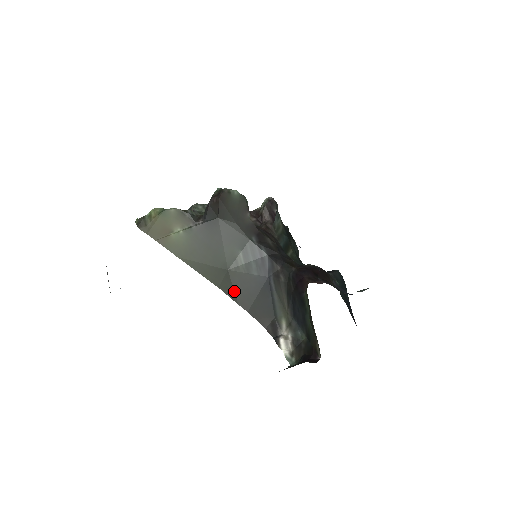
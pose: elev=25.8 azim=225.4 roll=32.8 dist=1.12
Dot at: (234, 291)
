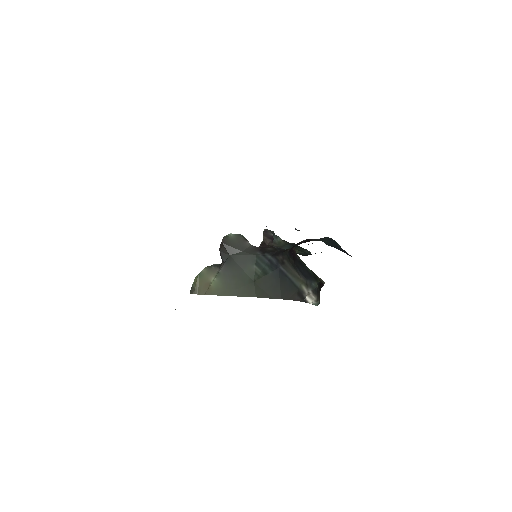
Dot at: (265, 292)
